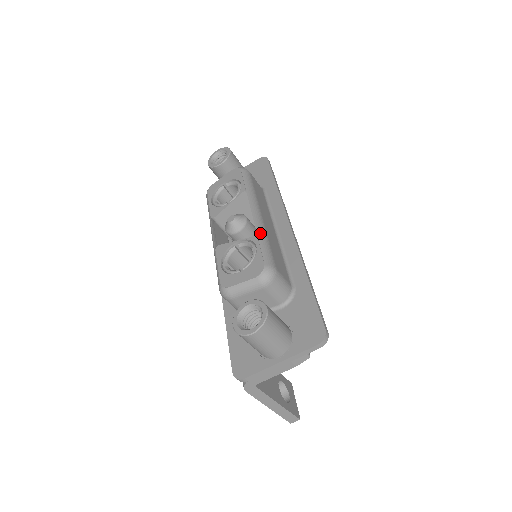
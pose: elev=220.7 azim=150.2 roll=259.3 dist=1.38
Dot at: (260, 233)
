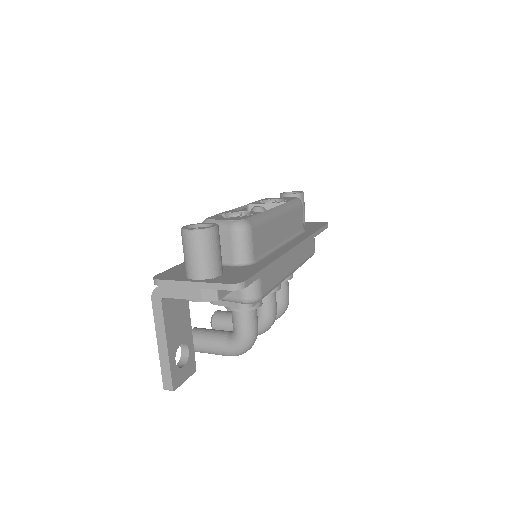
Dot at: (266, 213)
